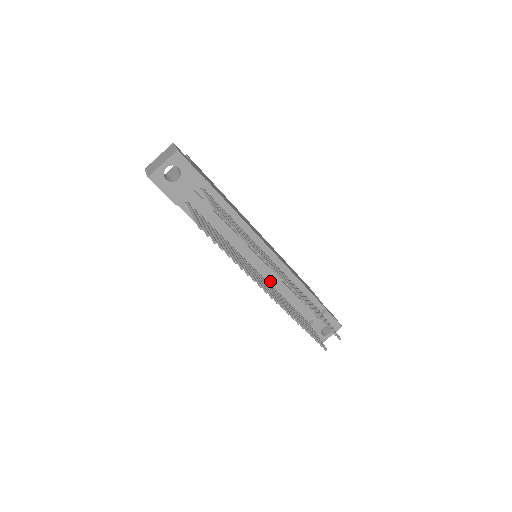
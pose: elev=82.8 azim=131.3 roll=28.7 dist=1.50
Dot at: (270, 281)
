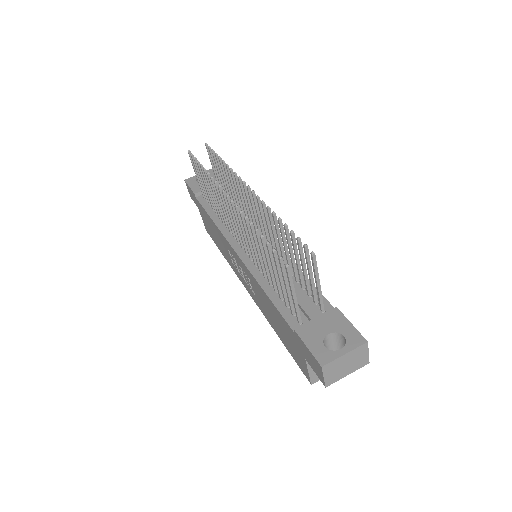
Dot at: occluded
